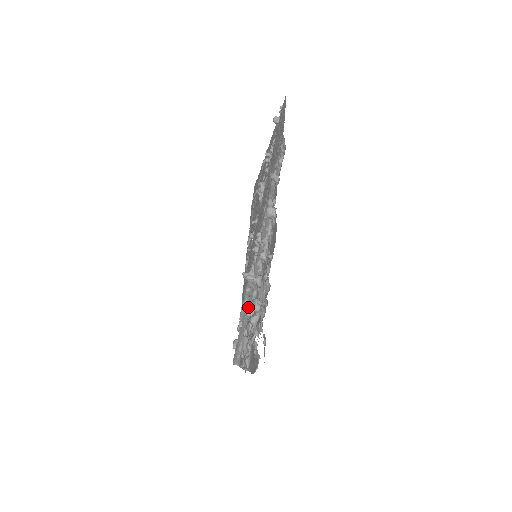
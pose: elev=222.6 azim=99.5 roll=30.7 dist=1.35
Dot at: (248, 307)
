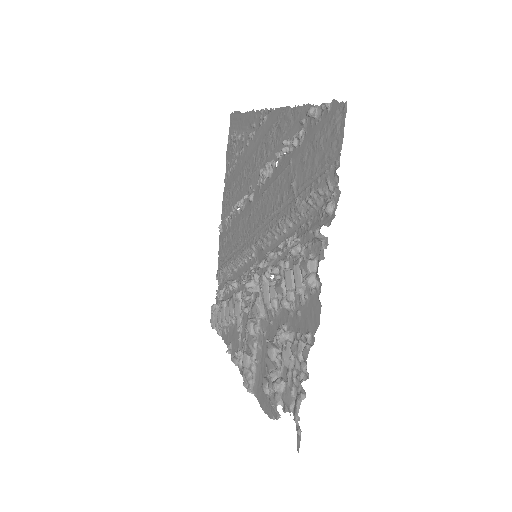
Dot at: (251, 326)
